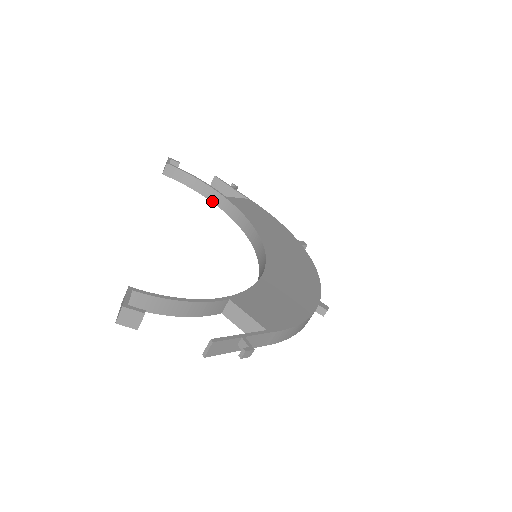
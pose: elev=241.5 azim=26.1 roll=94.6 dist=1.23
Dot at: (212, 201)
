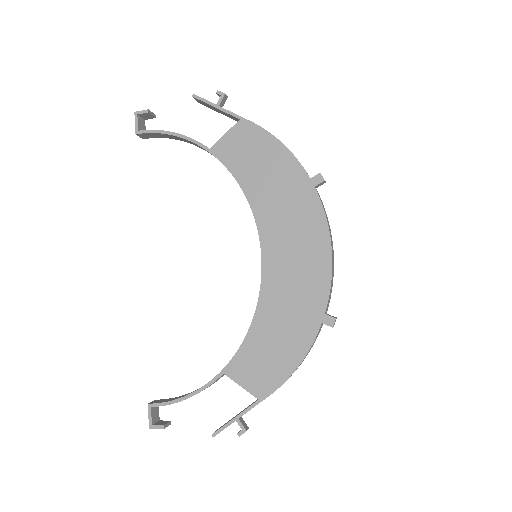
Dot at: occluded
